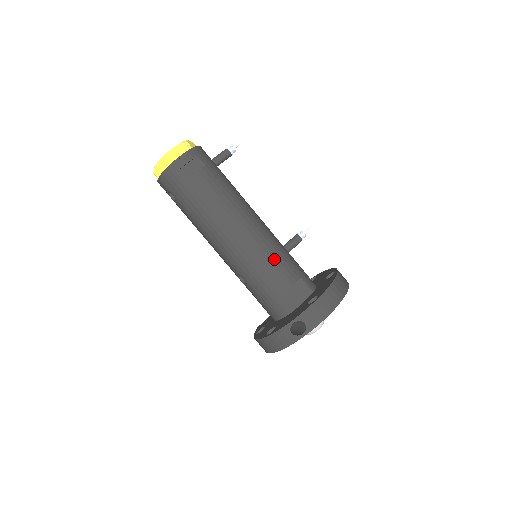
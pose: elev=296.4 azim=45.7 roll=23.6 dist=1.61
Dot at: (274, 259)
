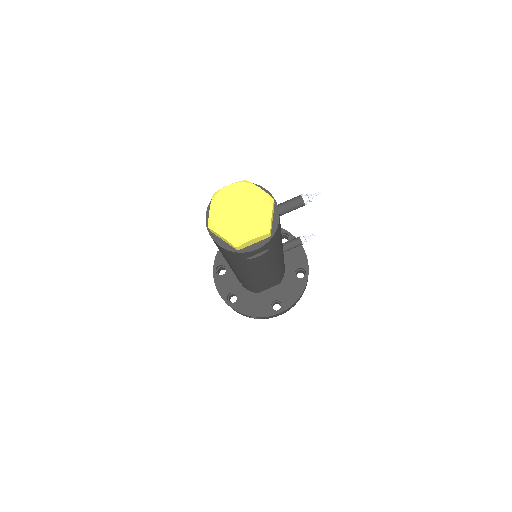
Dot at: (270, 281)
